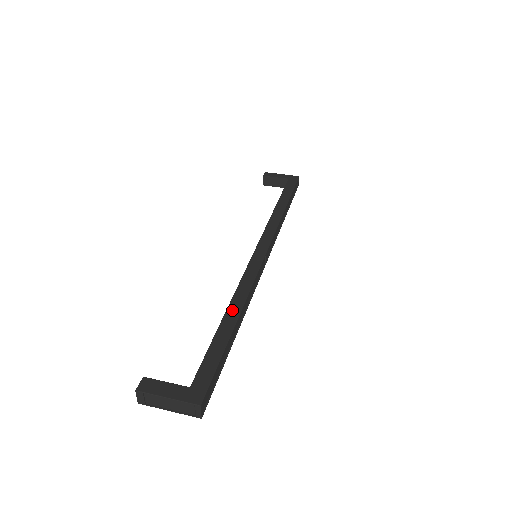
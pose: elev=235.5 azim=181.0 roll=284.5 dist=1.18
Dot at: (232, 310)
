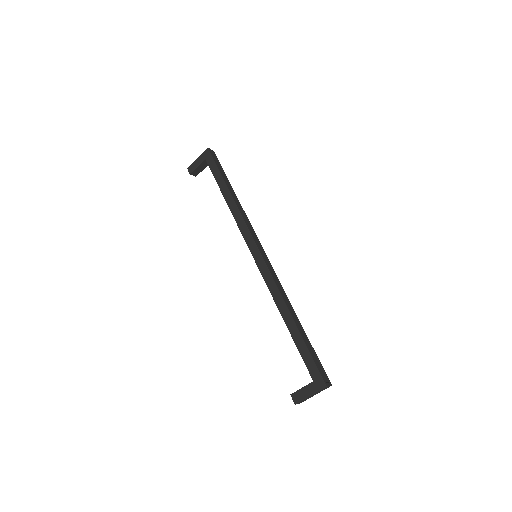
Dot at: (285, 316)
